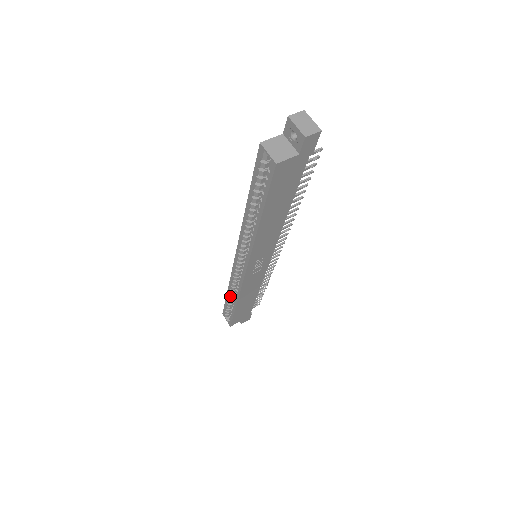
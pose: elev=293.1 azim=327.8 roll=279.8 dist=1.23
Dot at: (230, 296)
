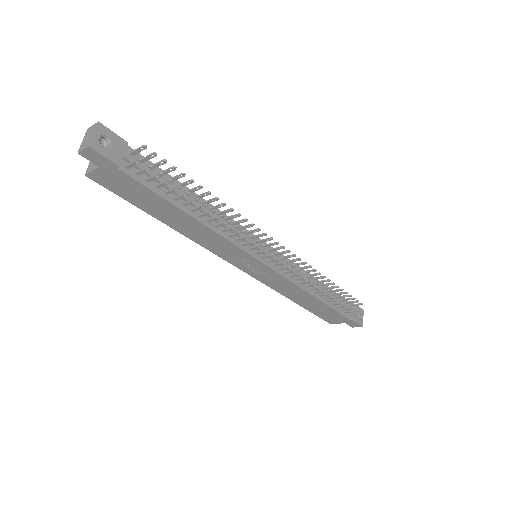
Dot at: occluded
